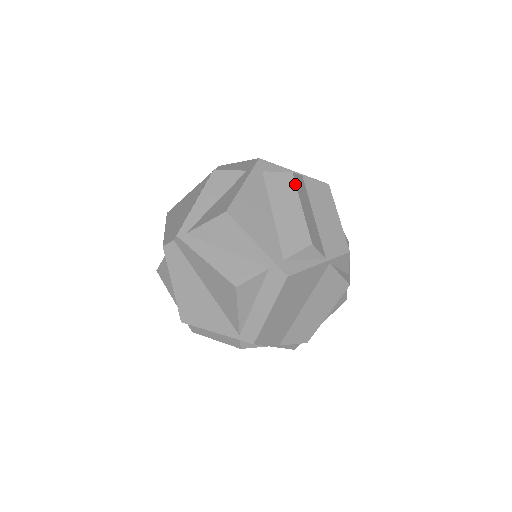
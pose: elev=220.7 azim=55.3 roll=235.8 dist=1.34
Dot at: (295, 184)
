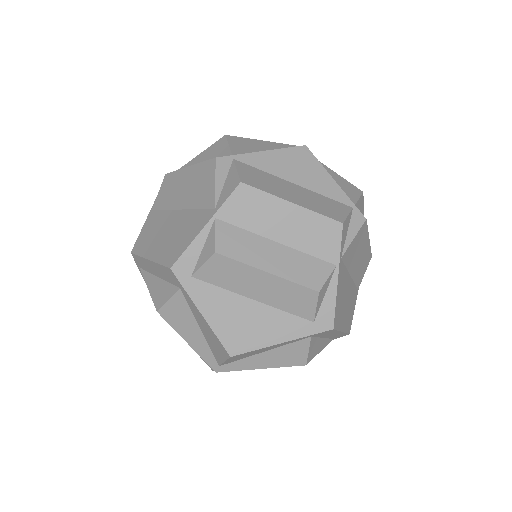
Dot at: (233, 260)
